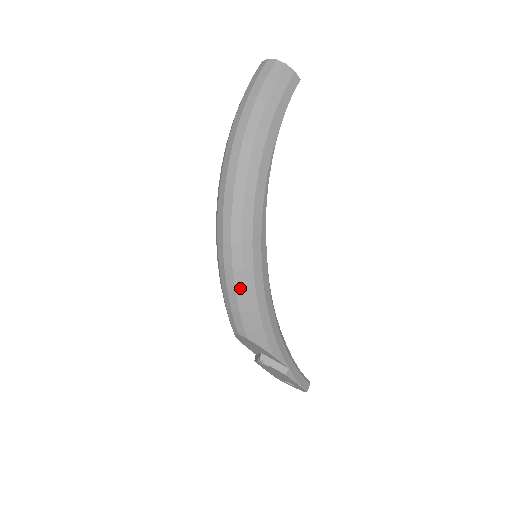
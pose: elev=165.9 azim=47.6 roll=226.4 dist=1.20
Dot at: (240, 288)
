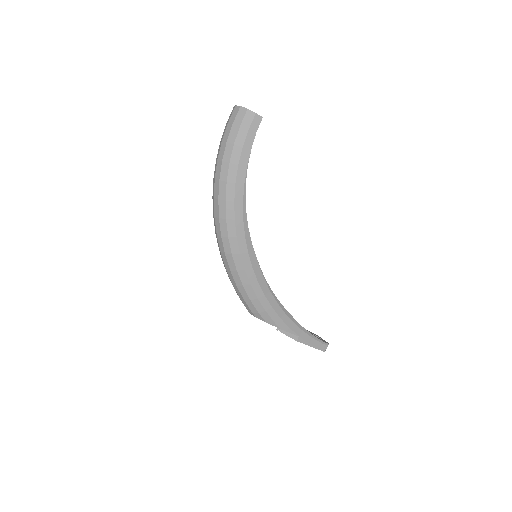
Dot at: (239, 284)
